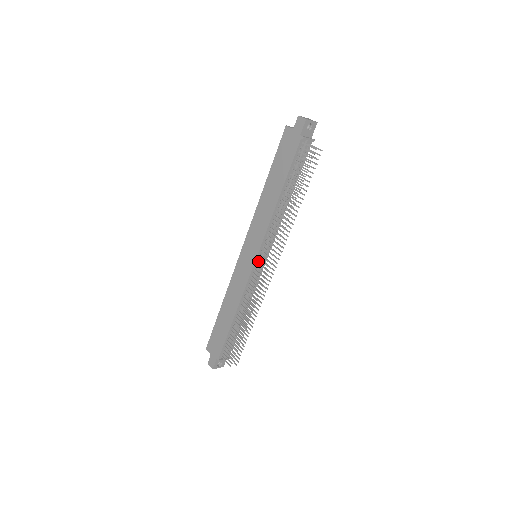
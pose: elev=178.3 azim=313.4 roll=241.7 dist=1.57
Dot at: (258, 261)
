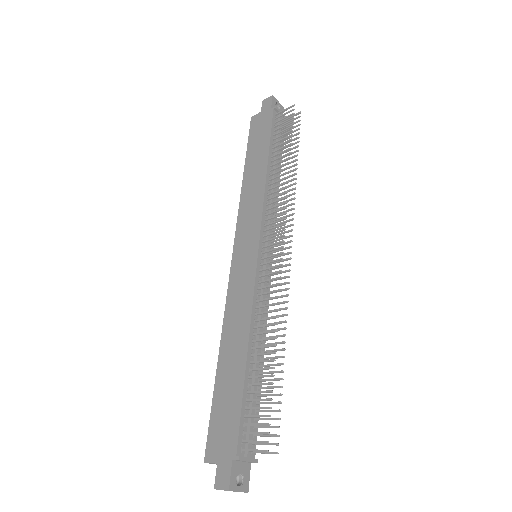
Dot at: (262, 253)
